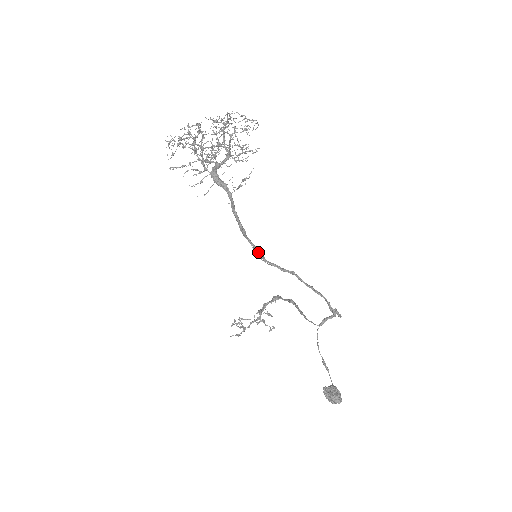
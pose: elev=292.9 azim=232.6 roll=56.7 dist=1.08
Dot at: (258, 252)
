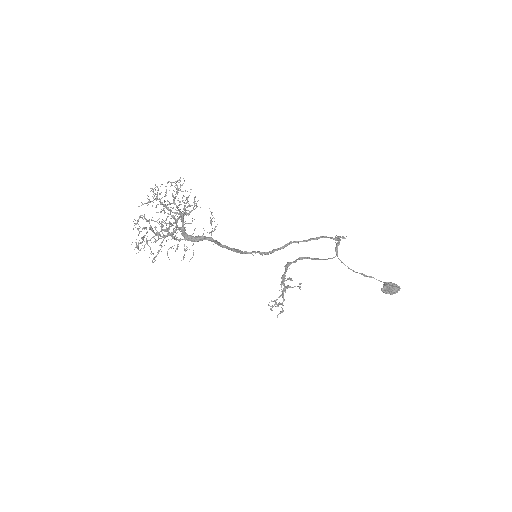
Dot at: occluded
